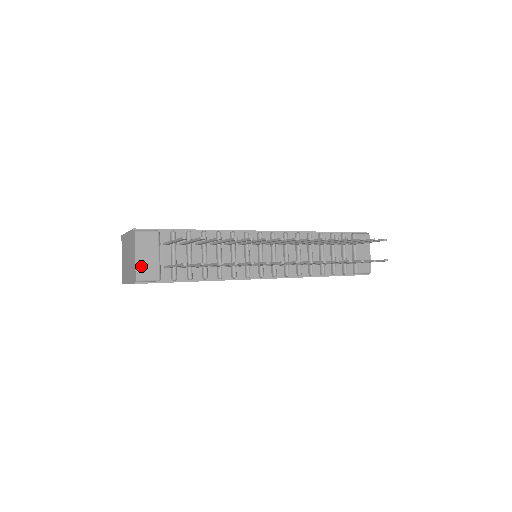
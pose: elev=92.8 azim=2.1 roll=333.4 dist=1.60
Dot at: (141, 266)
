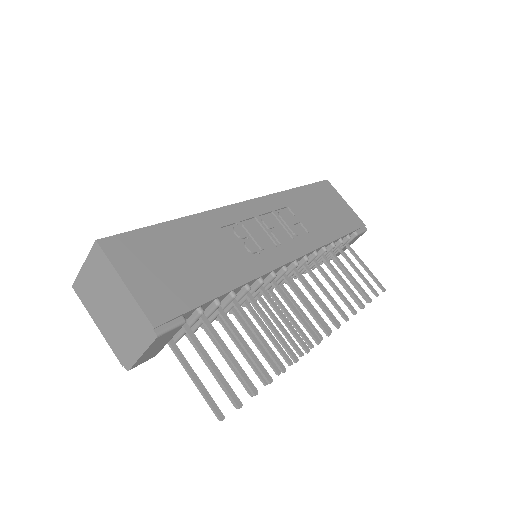
Dot at: (143, 358)
